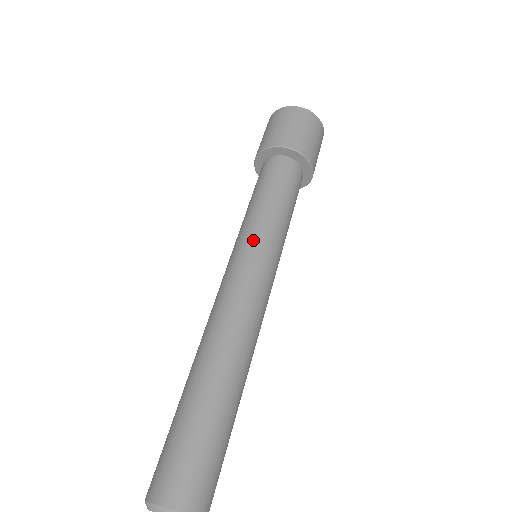
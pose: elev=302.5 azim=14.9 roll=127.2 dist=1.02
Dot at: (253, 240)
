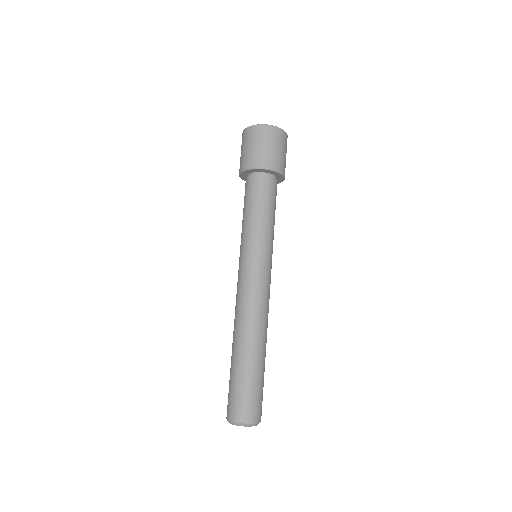
Dot at: (265, 253)
